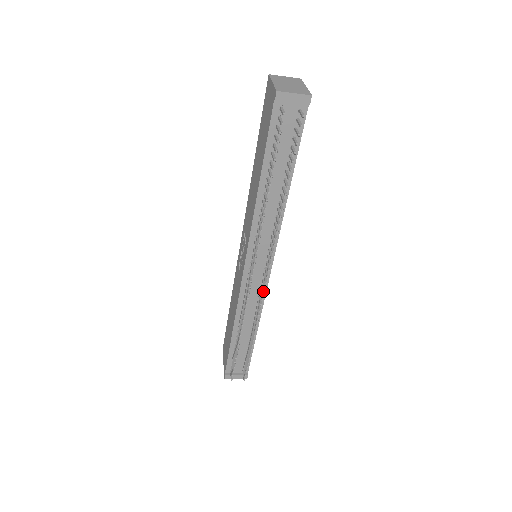
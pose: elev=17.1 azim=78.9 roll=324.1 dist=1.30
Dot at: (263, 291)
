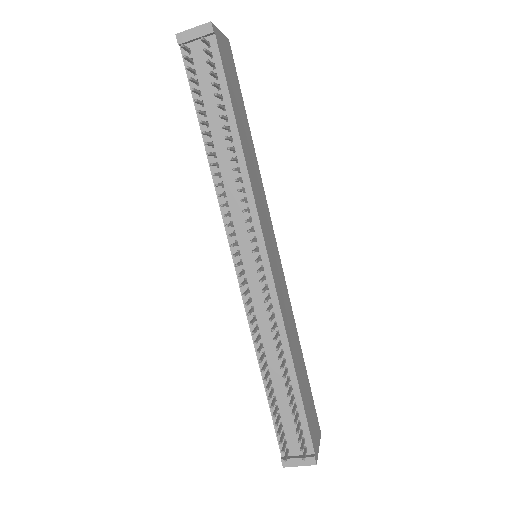
Dot at: (263, 289)
